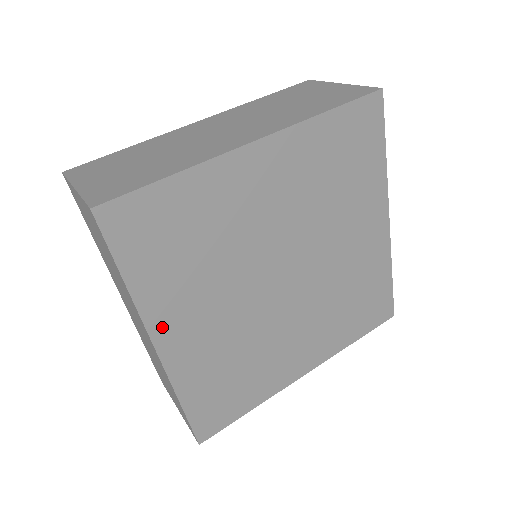
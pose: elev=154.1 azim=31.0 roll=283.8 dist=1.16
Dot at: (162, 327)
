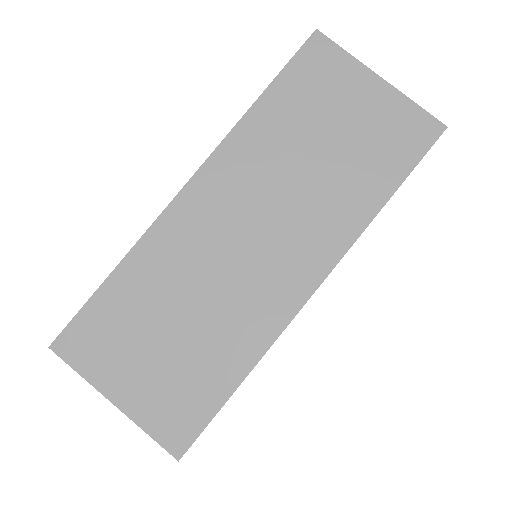
Dot at: occluded
